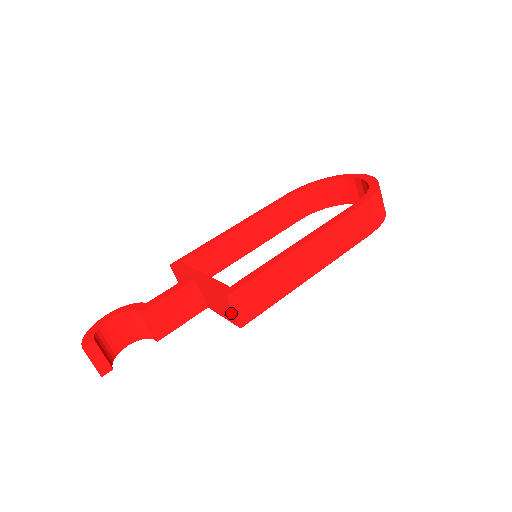
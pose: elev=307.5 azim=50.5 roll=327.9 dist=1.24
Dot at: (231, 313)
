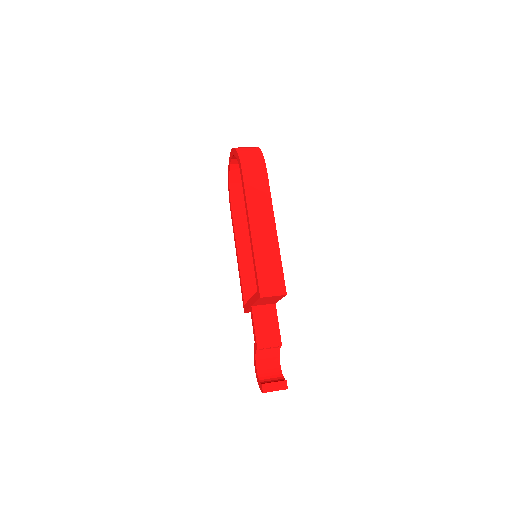
Dot at: (274, 297)
